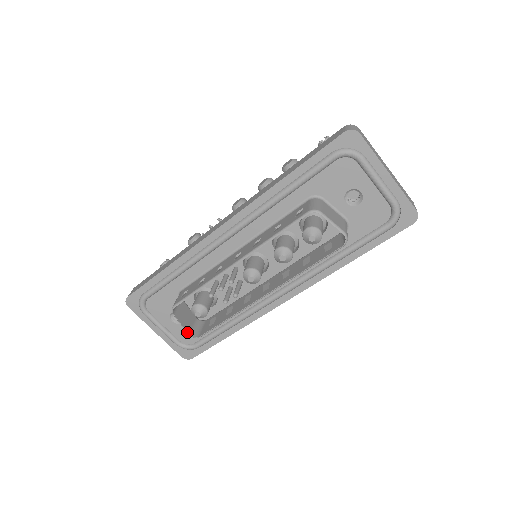
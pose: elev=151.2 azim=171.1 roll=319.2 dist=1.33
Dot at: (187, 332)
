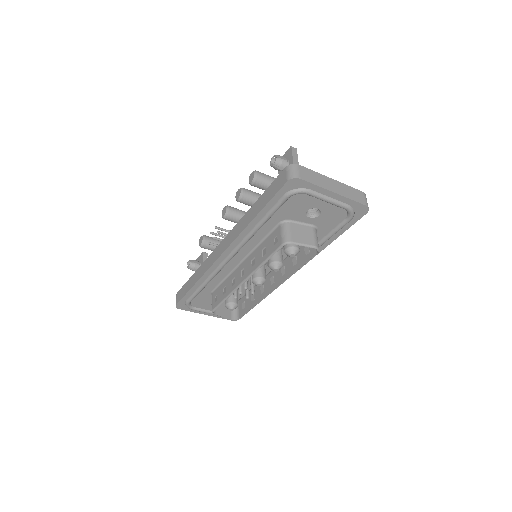
Dot at: occluded
